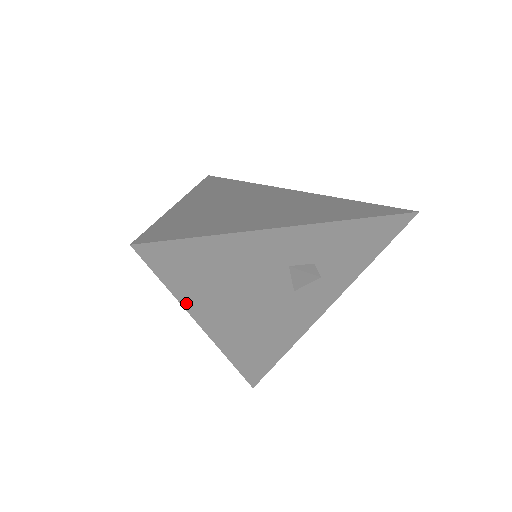
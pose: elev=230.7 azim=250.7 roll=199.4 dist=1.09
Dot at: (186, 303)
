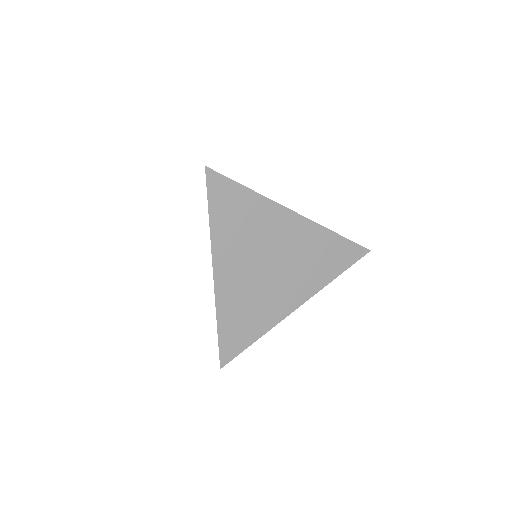
Dot at: (213, 235)
